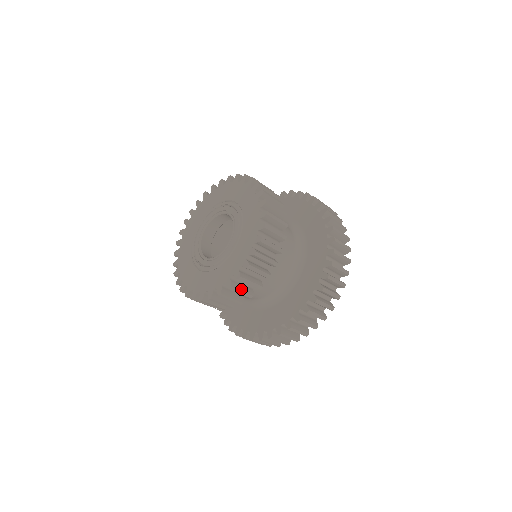
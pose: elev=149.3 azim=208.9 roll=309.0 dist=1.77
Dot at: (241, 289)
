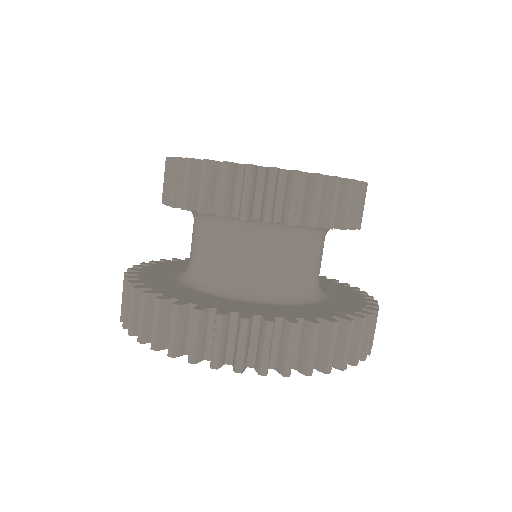
Dot at: (251, 189)
